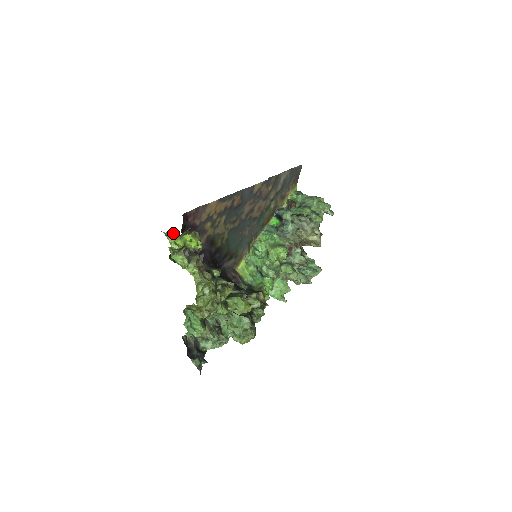
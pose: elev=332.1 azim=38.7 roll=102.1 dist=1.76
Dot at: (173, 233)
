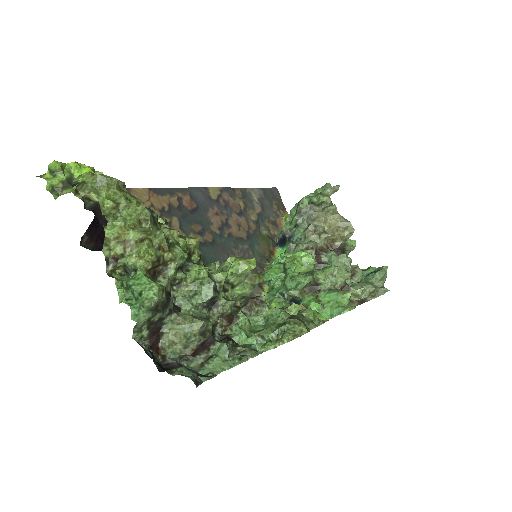
Dot at: occluded
